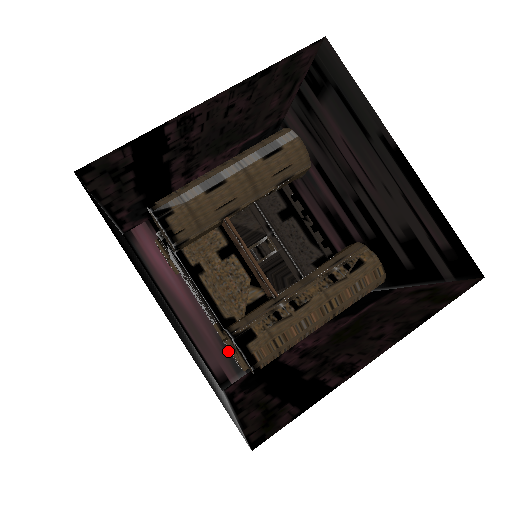
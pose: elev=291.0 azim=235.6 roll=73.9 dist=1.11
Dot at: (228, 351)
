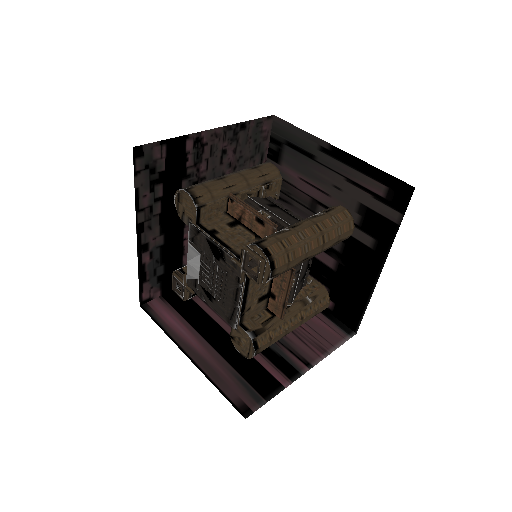
Dot at: (245, 384)
